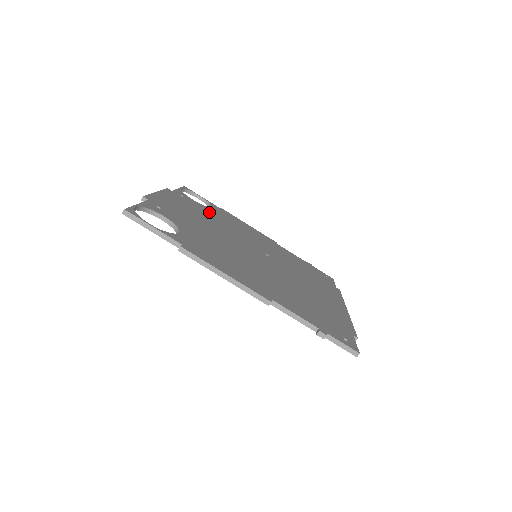
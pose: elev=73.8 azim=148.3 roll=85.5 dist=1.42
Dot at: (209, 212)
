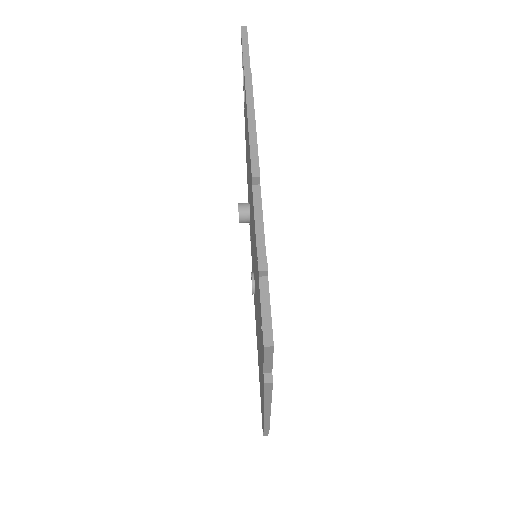
Dot at: occluded
